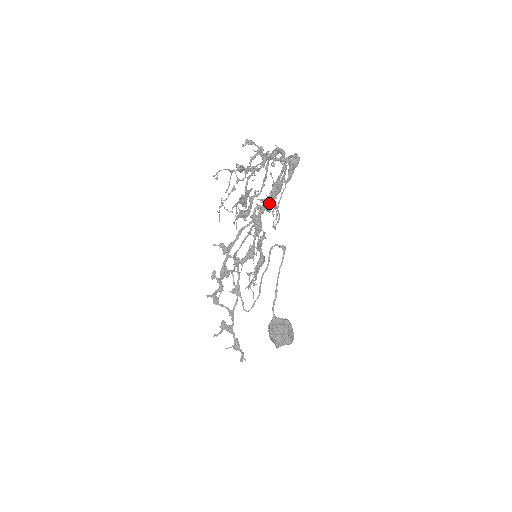
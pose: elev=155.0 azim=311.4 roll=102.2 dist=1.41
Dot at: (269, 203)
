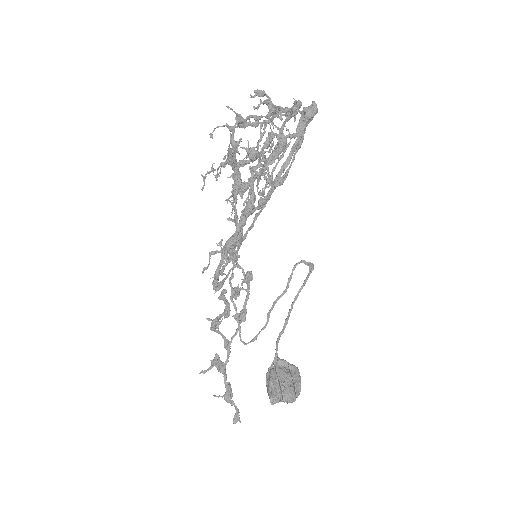
Dot at: (255, 153)
